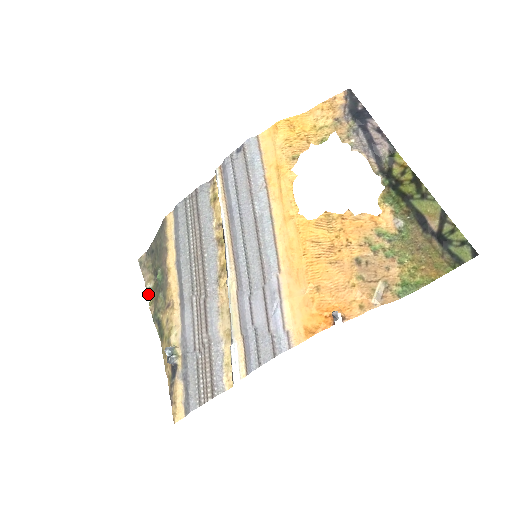
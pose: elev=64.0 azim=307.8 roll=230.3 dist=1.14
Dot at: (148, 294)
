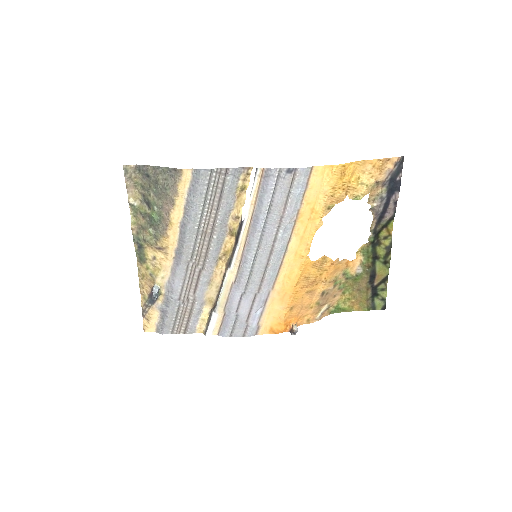
Dot at: (130, 209)
